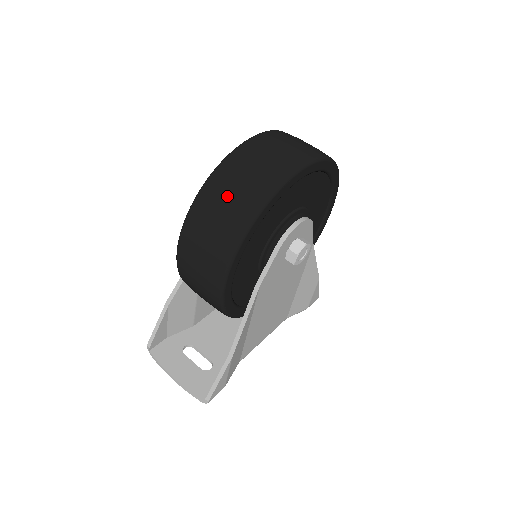
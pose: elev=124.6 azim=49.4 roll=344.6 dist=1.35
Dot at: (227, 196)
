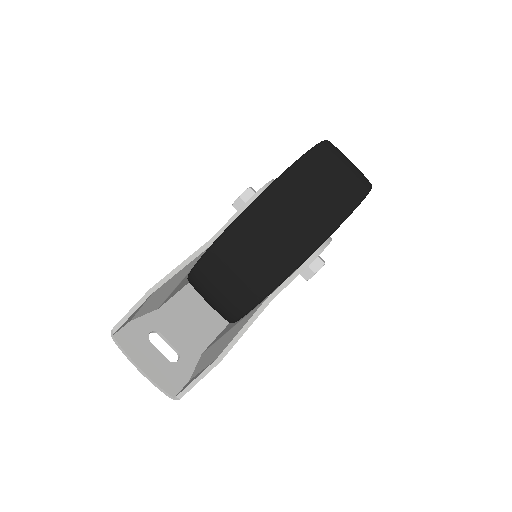
Dot at: (290, 216)
